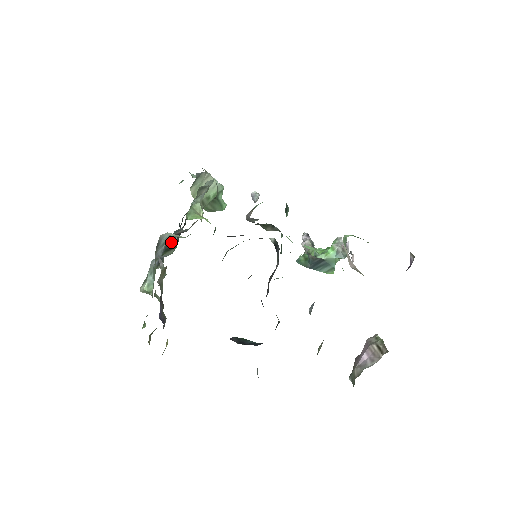
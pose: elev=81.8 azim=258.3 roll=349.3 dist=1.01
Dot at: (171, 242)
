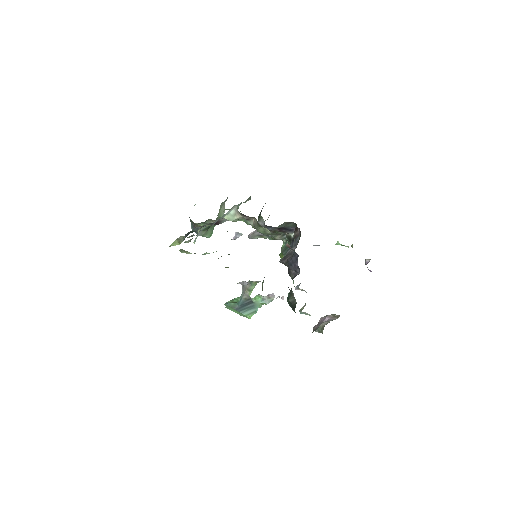
Dot at: (212, 224)
